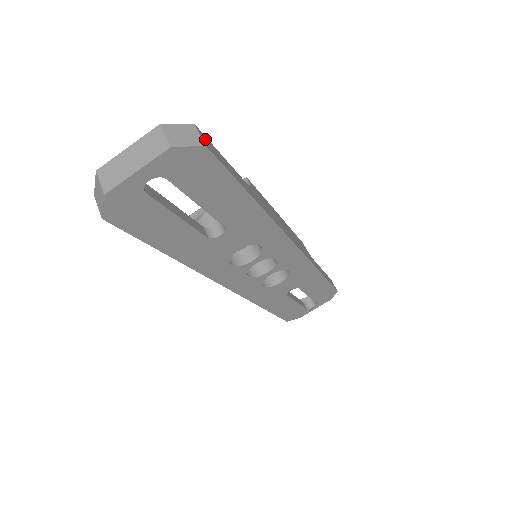
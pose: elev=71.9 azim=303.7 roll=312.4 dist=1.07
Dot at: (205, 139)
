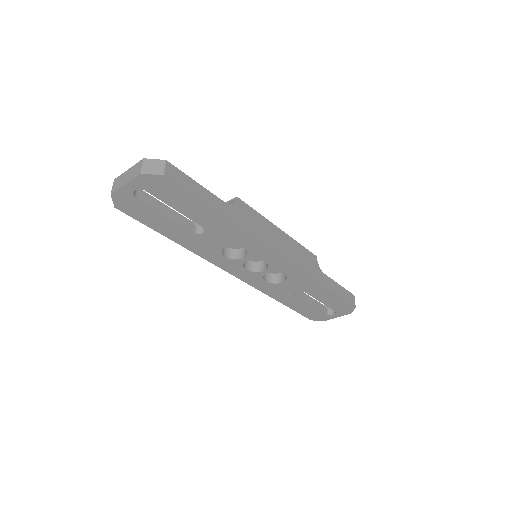
Dot at: (172, 170)
